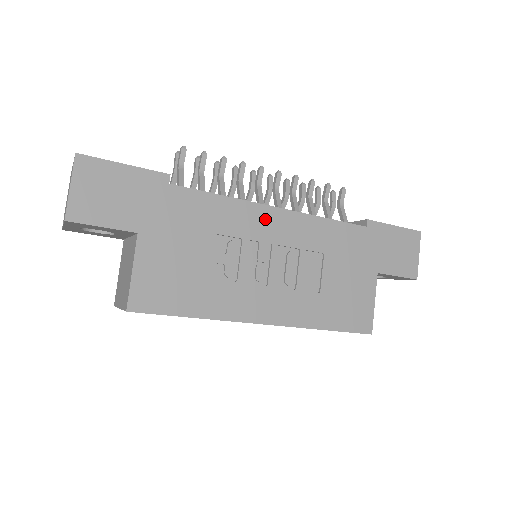
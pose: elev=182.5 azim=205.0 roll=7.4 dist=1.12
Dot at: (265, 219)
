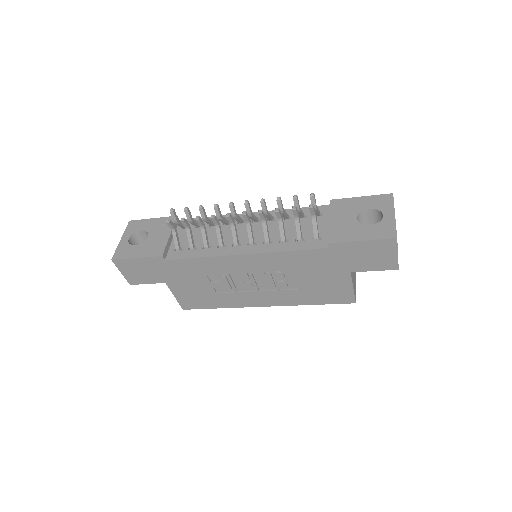
Dot at: (236, 262)
